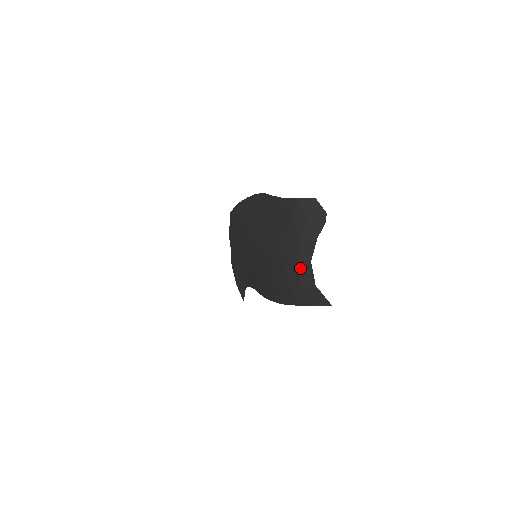
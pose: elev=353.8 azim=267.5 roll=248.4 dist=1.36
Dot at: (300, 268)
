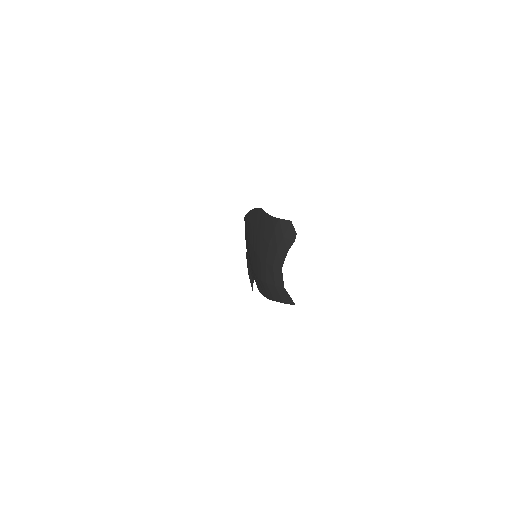
Dot at: (275, 272)
